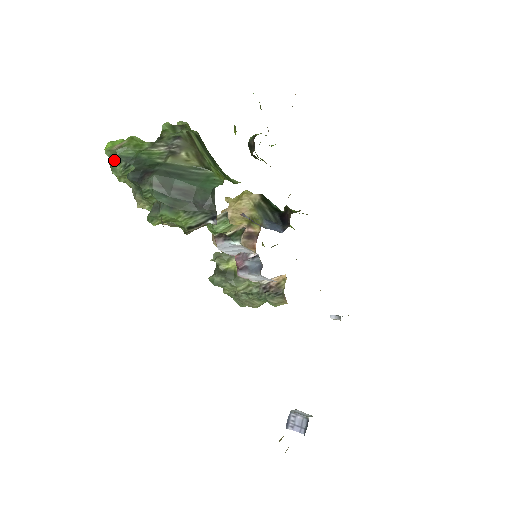
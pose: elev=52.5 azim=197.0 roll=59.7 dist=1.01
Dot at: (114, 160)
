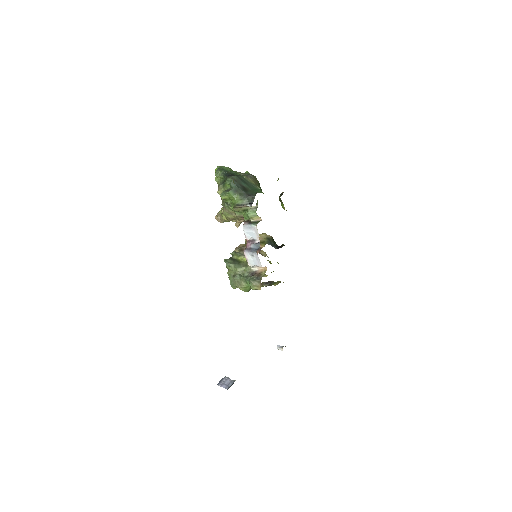
Dot at: (220, 169)
